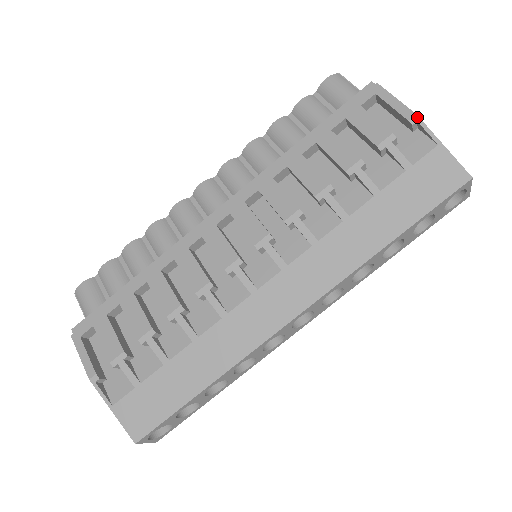
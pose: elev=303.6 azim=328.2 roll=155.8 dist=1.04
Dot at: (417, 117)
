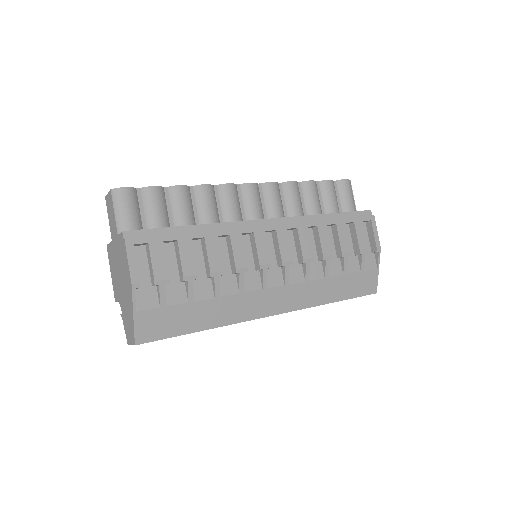
Dot at: (380, 249)
